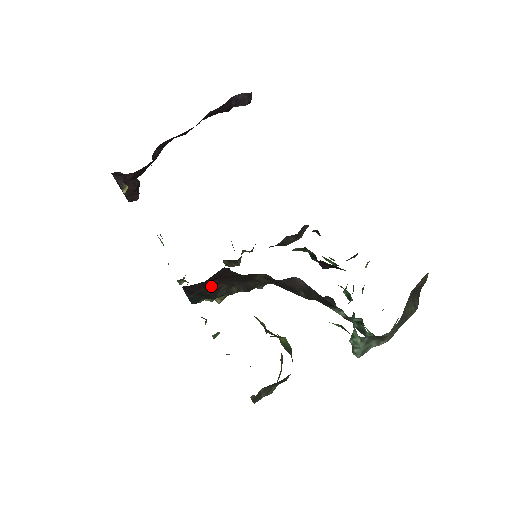
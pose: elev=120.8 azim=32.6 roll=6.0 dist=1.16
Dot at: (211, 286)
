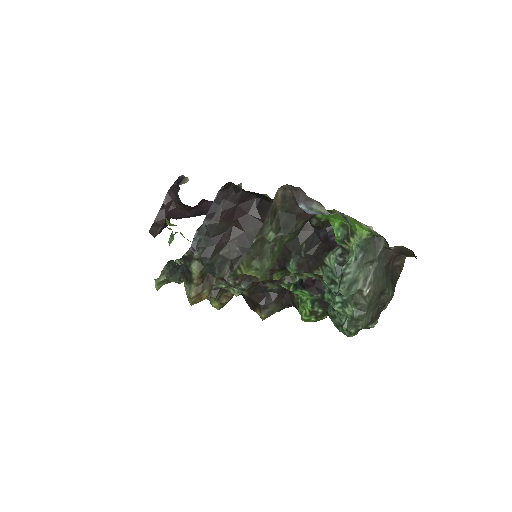
Dot at: (223, 231)
